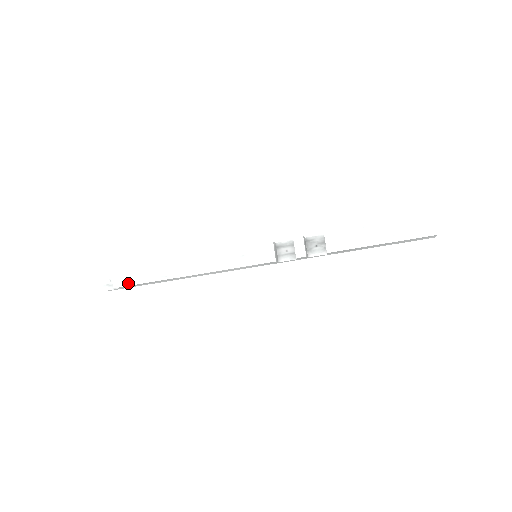
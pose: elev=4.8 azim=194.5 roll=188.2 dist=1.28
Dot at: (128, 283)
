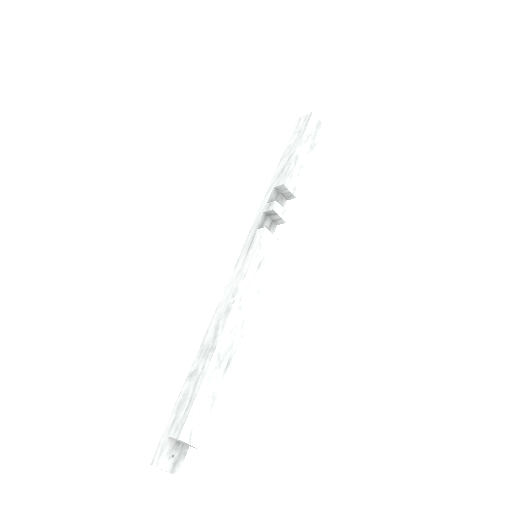
Dot at: (207, 422)
